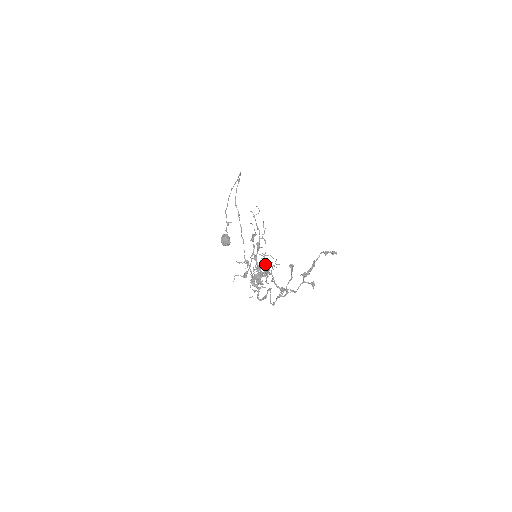
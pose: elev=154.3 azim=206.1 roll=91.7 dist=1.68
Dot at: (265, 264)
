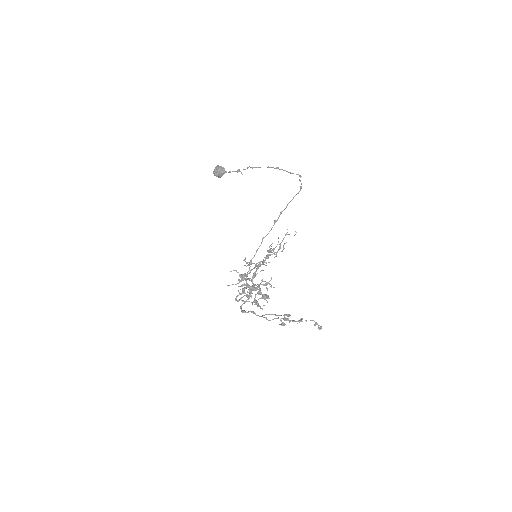
Dot at: (266, 285)
